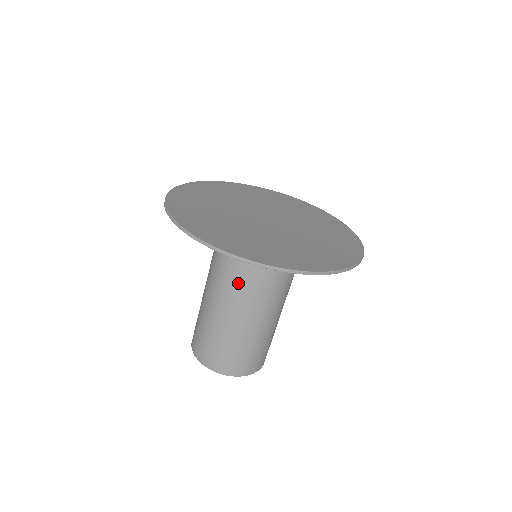
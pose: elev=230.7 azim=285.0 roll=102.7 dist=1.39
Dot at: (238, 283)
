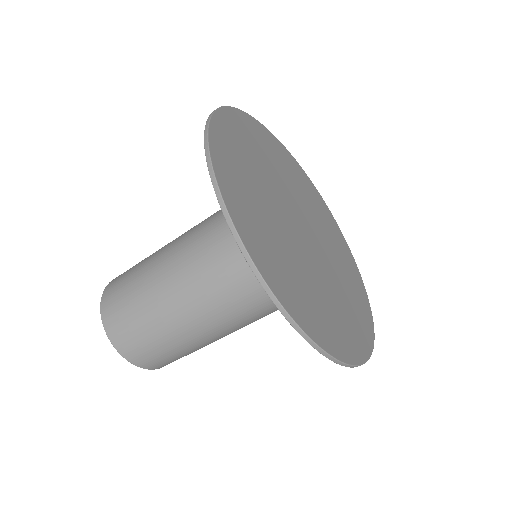
Dot at: (205, 243)
